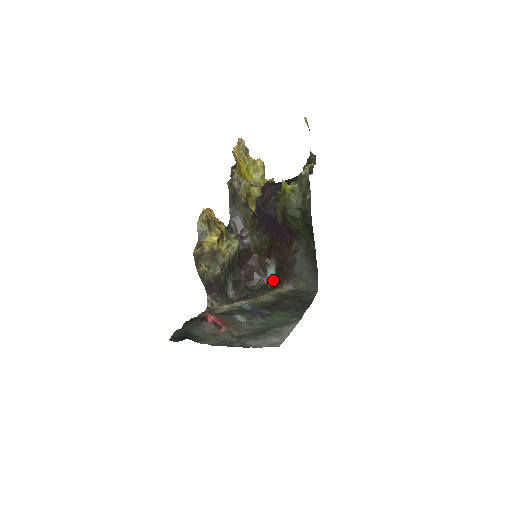
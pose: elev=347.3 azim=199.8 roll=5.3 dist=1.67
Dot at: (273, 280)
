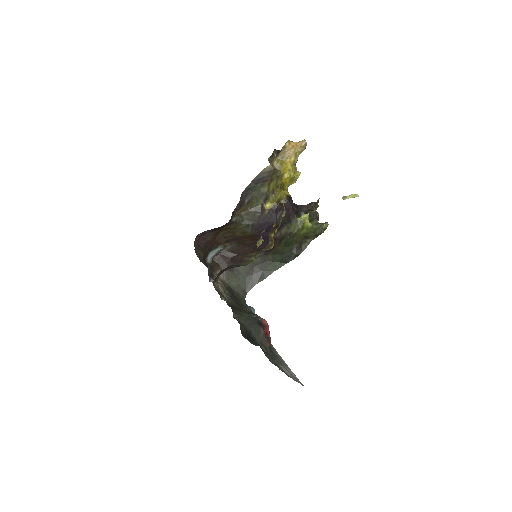
Dot at: (211, 258)
